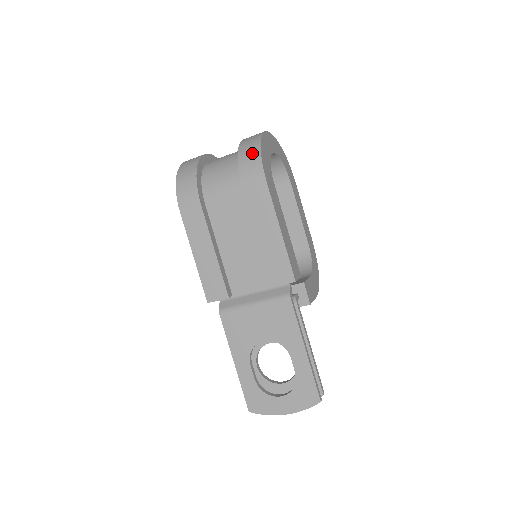
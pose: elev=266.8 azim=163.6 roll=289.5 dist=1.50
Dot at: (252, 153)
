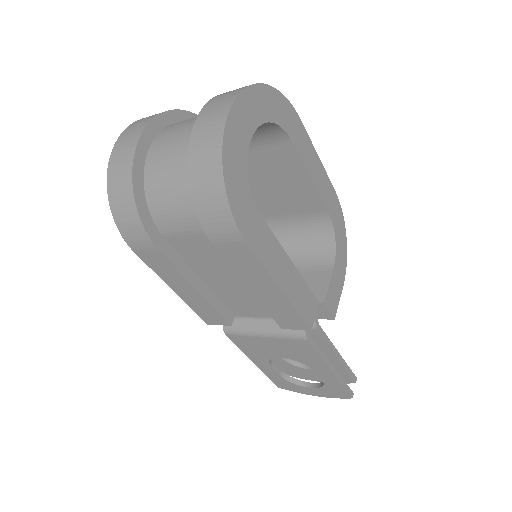
Dot at: (212, 193)
